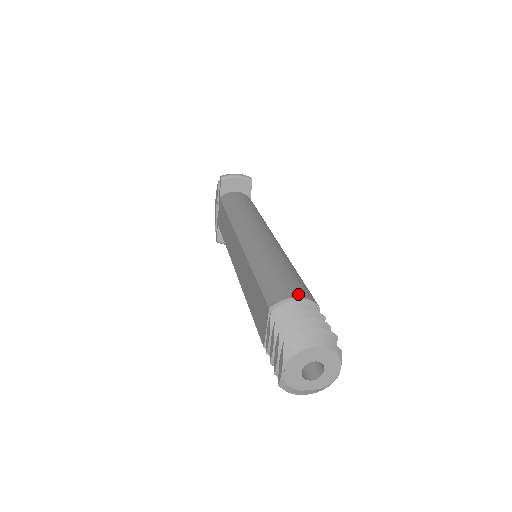
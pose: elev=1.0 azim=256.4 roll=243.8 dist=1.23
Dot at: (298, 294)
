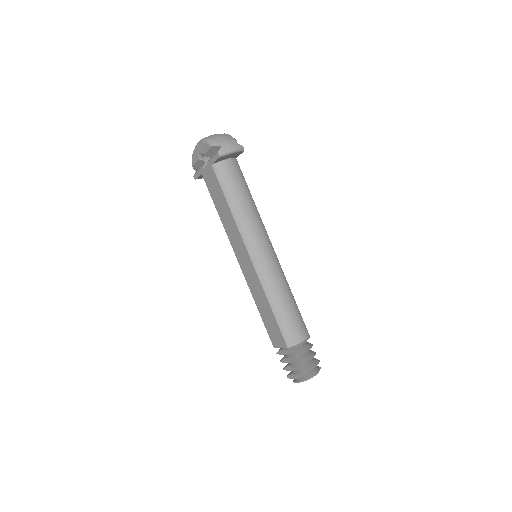
Dot at: (303, 337)
